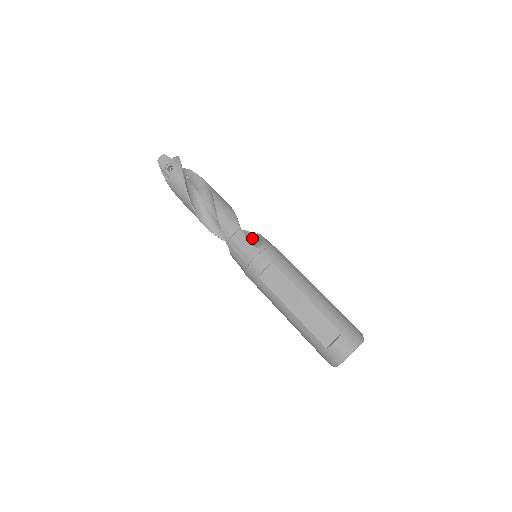
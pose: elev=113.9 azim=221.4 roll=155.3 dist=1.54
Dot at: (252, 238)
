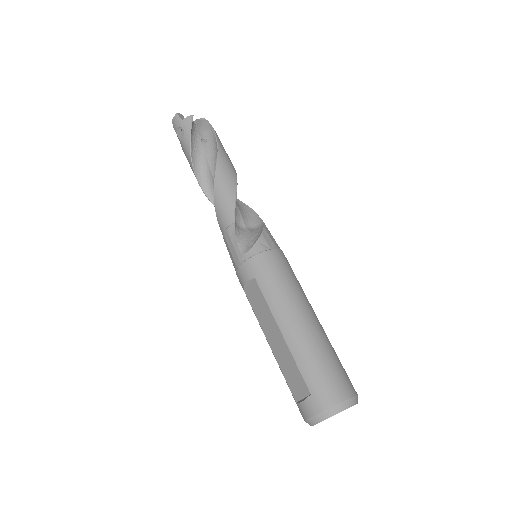
Dot at: (251, 233)
